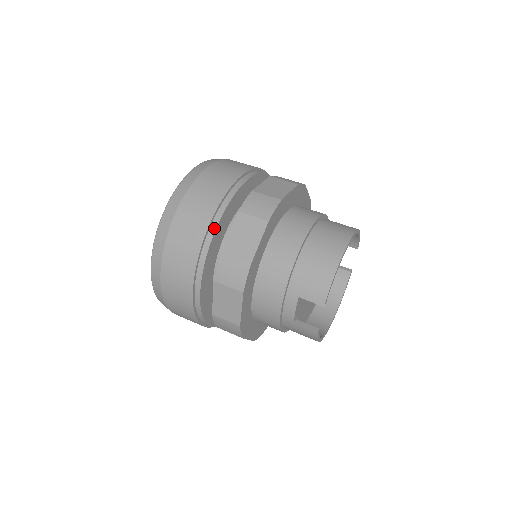
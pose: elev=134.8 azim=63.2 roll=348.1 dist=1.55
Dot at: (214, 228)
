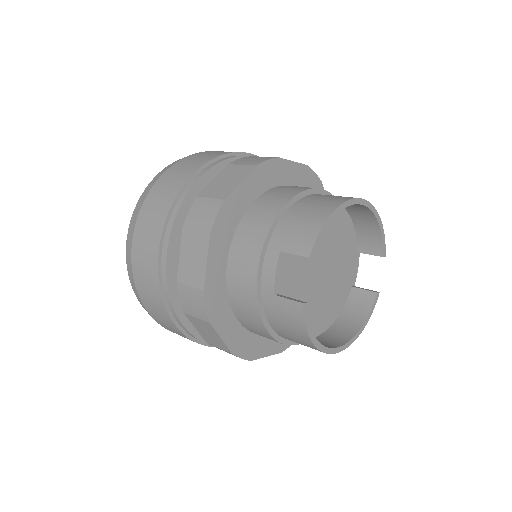
Dot at: (198, 178)
